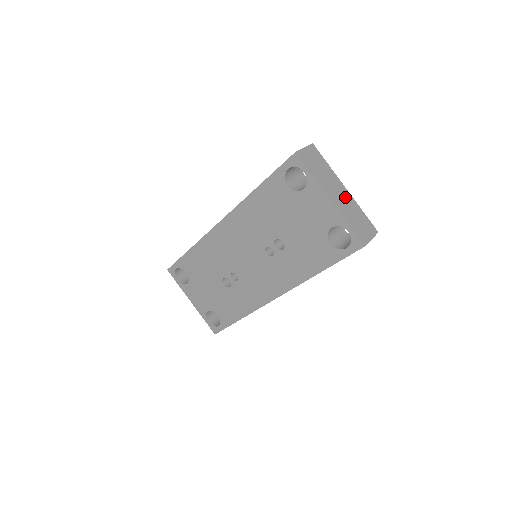
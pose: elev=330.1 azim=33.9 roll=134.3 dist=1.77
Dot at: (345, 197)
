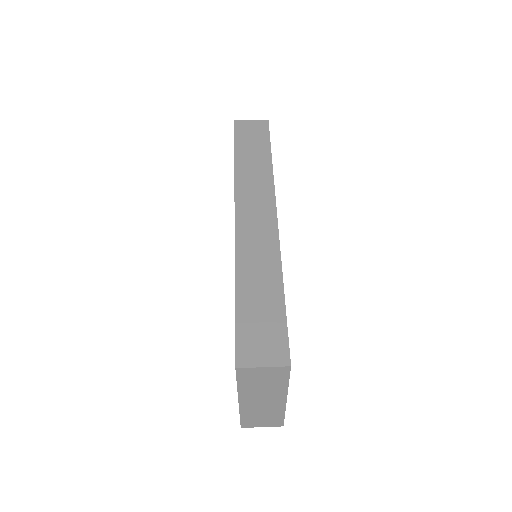
Dot at: (271, 404)
